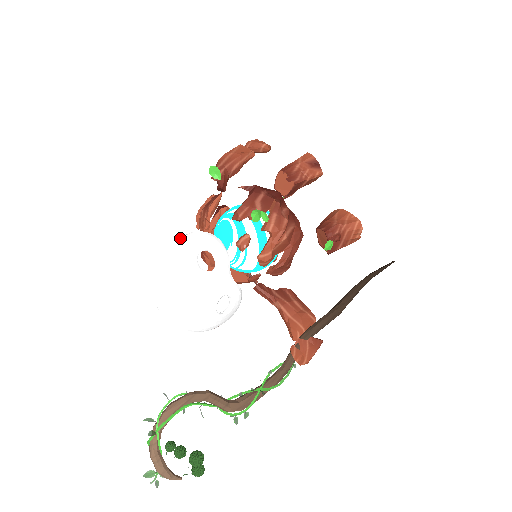
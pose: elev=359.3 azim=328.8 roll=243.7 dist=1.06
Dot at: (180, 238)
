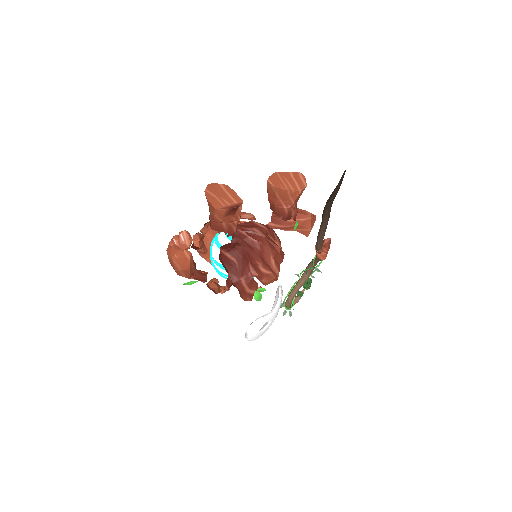
Dot at: (245, 337)
